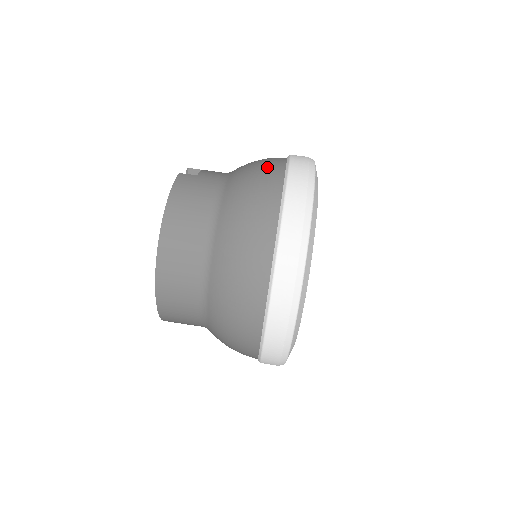
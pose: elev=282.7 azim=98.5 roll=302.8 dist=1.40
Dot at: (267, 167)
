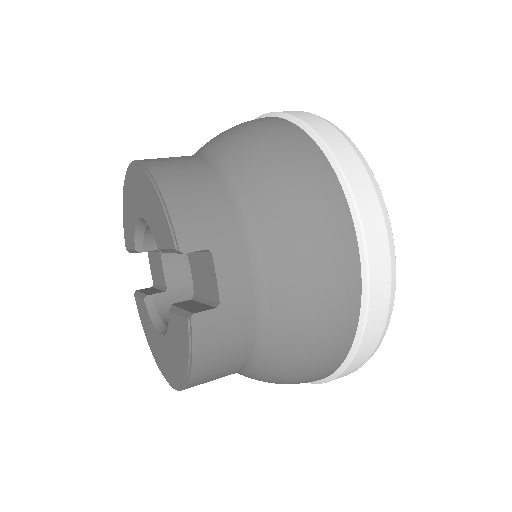
Dot at: occluded
